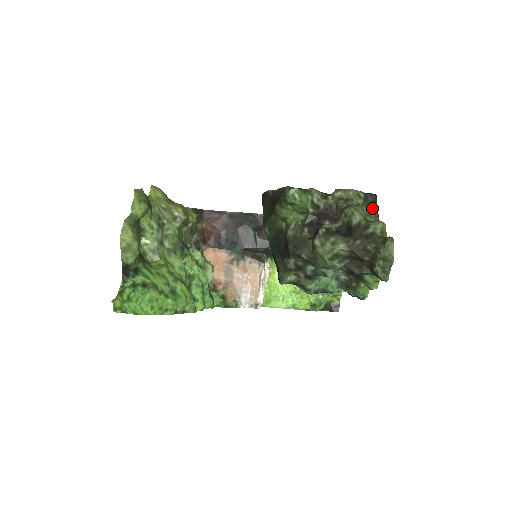
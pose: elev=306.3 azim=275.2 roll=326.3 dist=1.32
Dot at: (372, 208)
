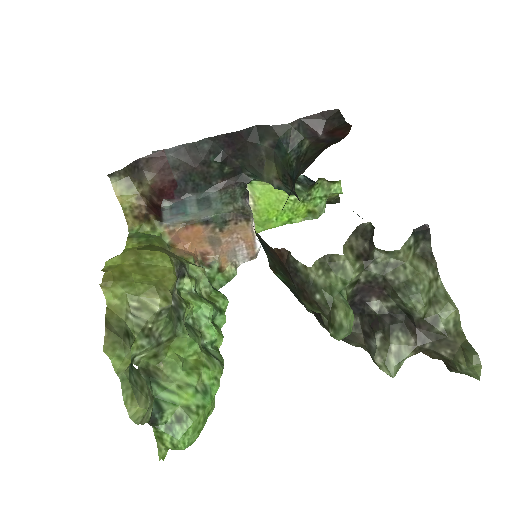
Dot at: (425, 250)
